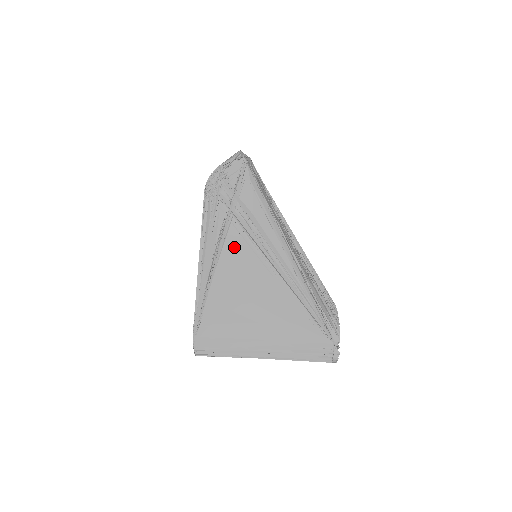
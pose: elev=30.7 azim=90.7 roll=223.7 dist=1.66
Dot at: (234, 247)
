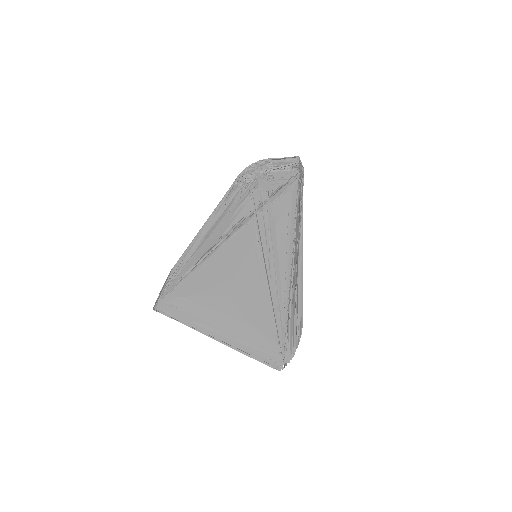
Dot at: (240, 245)
